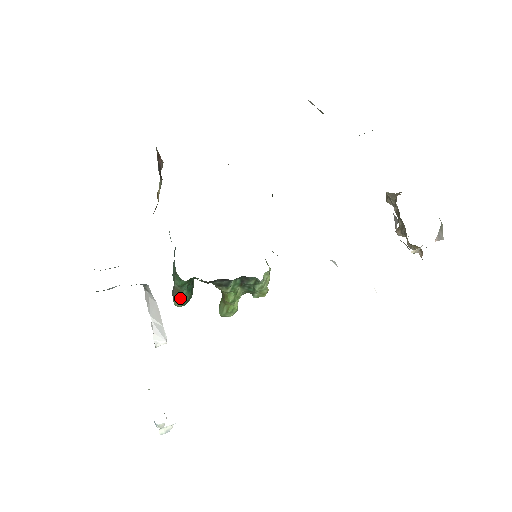
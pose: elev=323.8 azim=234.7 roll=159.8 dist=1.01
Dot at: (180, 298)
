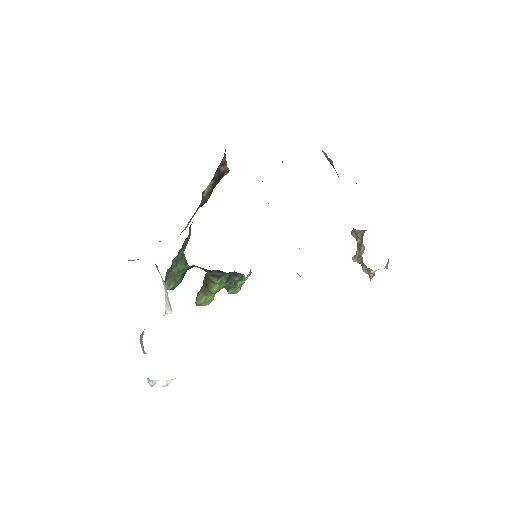
Dot at: (173, 282)
